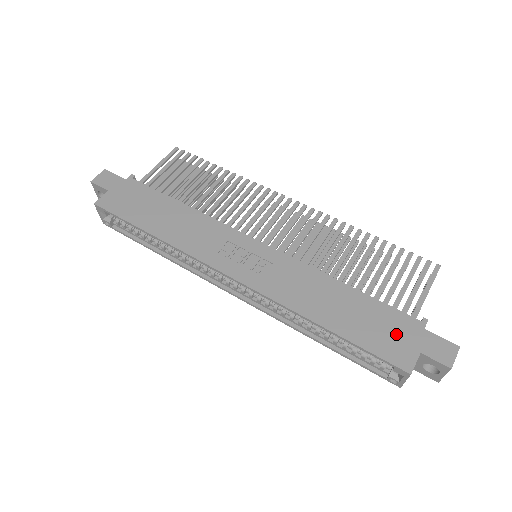
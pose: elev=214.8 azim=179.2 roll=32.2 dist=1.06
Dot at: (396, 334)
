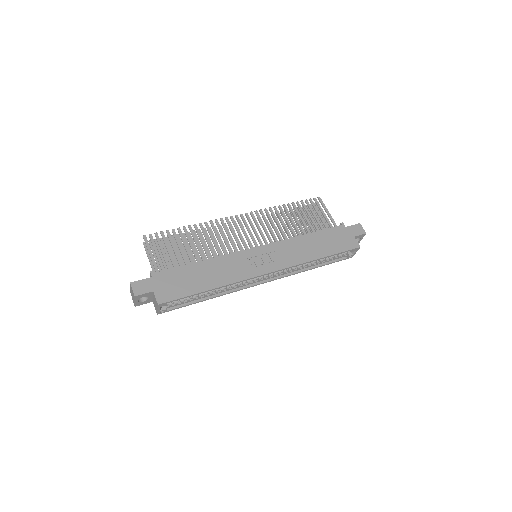
Dot at: (342, 237)
